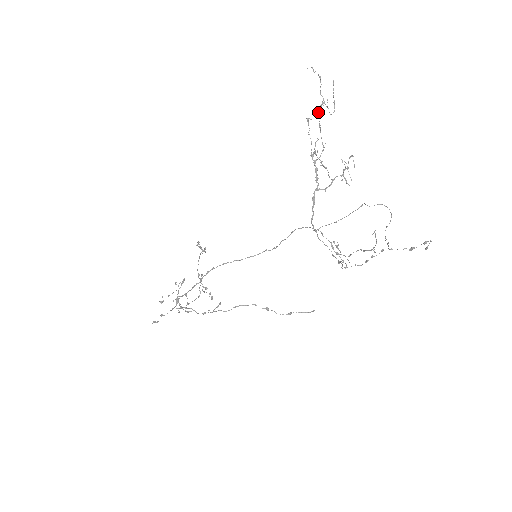
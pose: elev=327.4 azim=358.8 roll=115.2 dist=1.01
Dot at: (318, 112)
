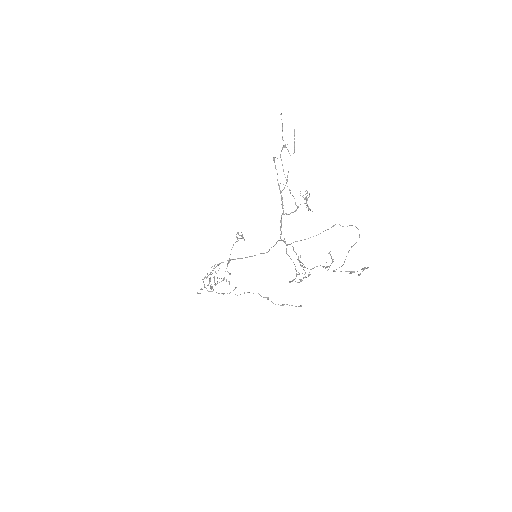
Dot at: occluded
